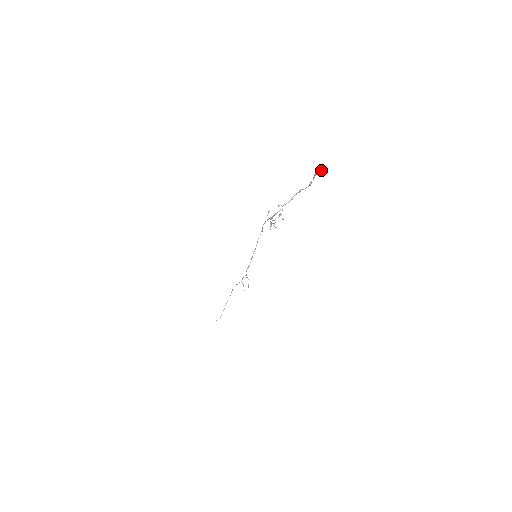
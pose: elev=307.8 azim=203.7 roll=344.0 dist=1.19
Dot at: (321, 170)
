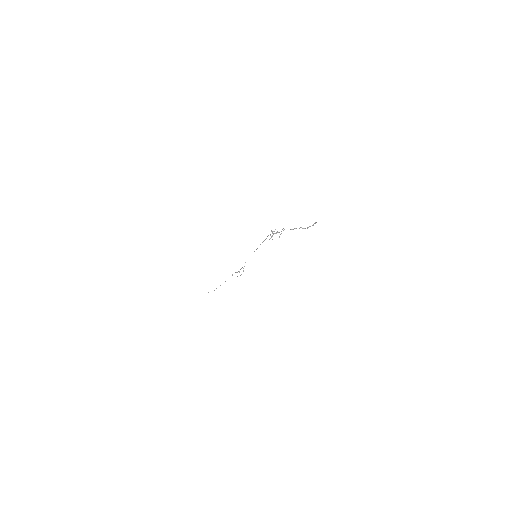
Dot at: (316, 222)
